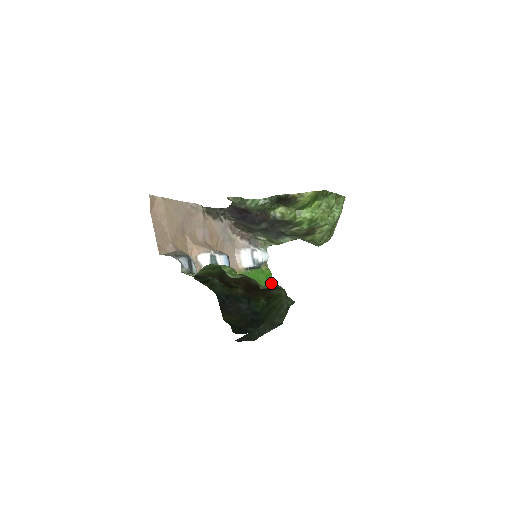
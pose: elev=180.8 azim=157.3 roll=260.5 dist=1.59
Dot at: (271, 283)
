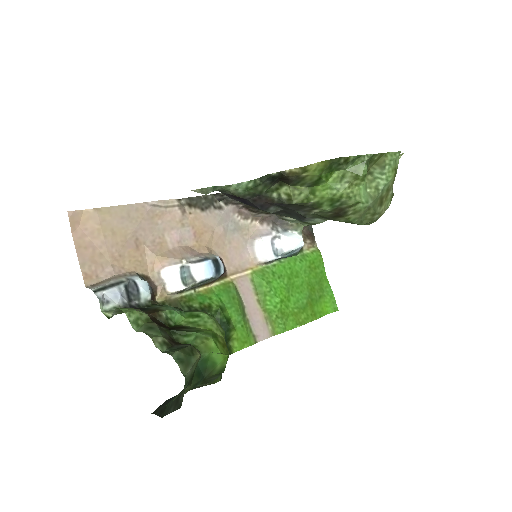
Dot at: (320, 269)
